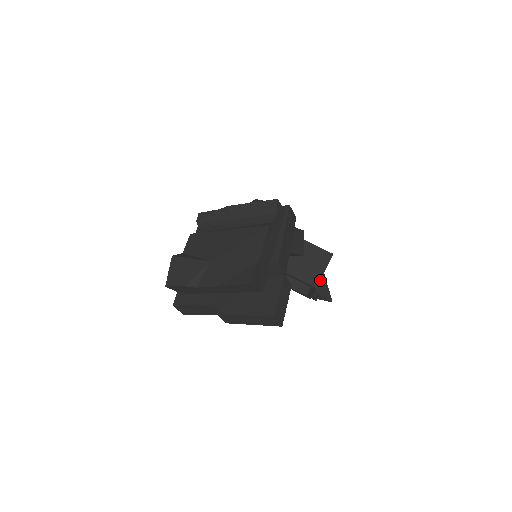
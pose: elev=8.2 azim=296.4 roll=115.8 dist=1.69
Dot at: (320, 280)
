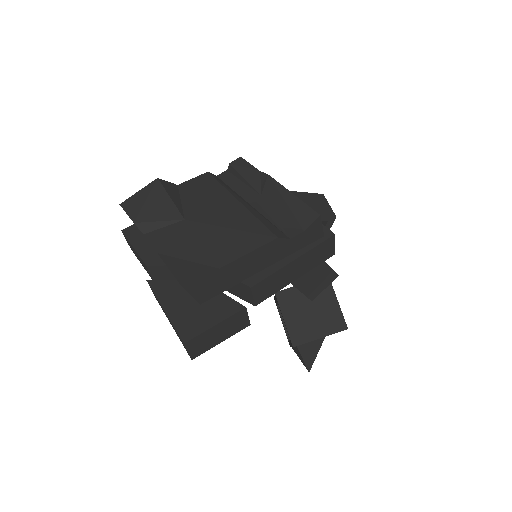
Dot at: (314, 340)
